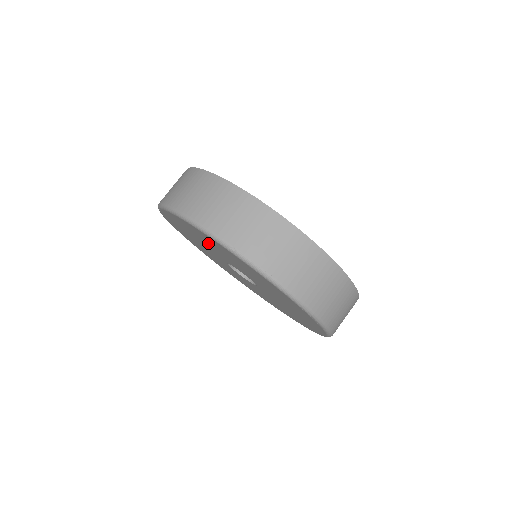
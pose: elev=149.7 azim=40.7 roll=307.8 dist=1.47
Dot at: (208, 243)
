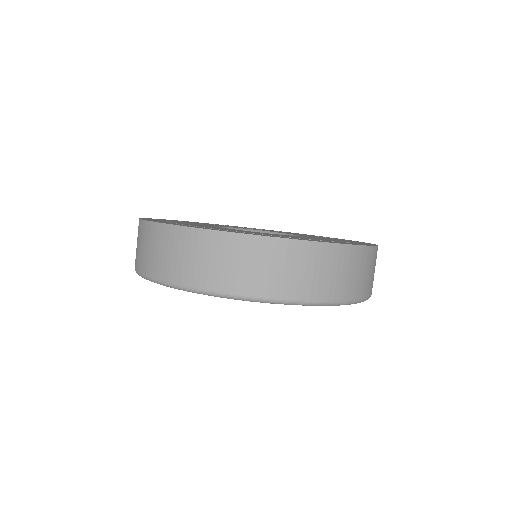
Dot at: occluded
